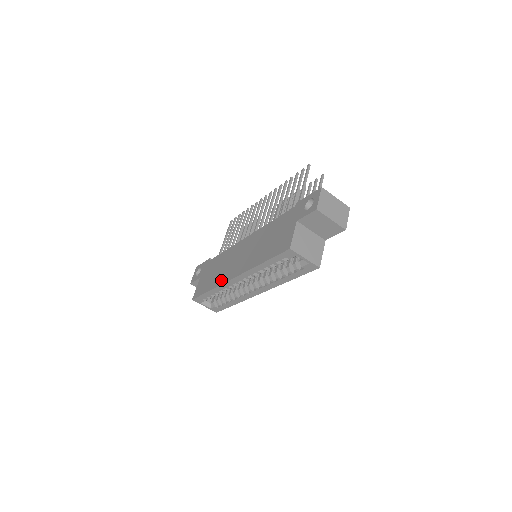
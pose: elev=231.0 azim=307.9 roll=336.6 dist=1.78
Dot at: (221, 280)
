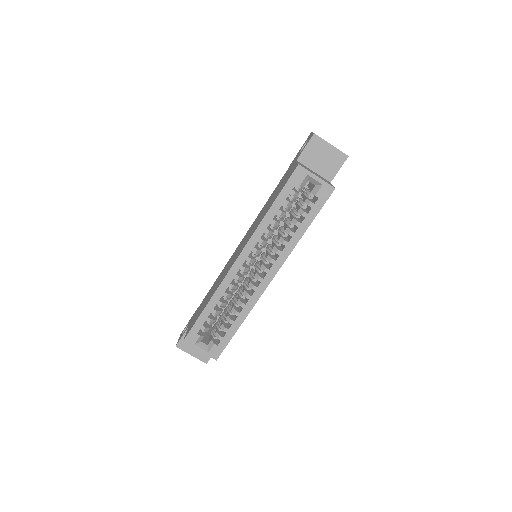
Dot at: (220, 281)
